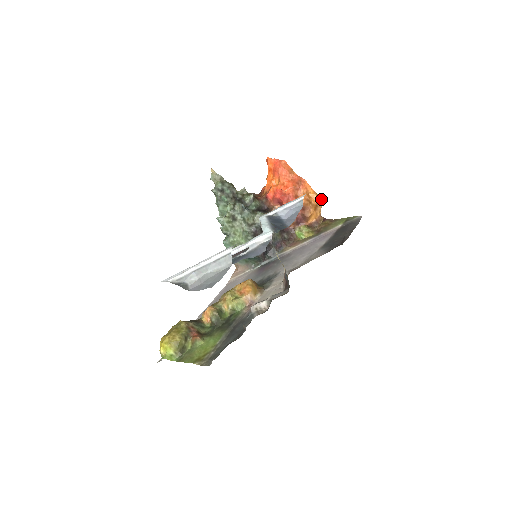
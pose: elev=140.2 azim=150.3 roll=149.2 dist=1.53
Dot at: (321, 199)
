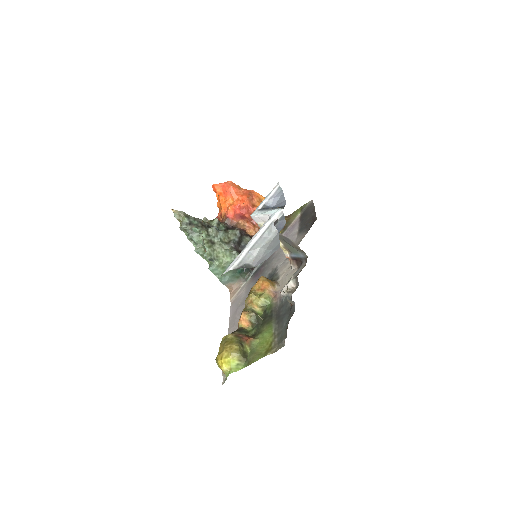
Dot at: occluded
